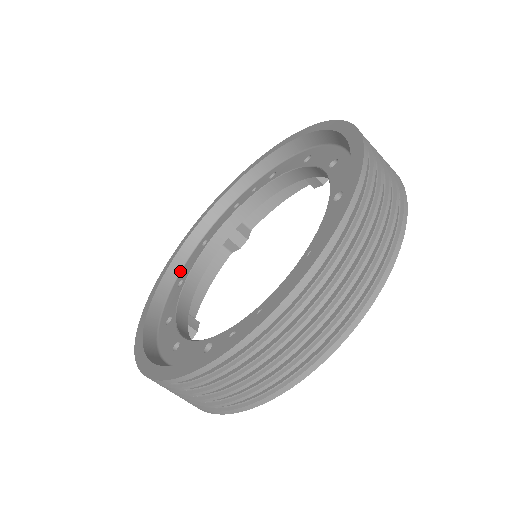
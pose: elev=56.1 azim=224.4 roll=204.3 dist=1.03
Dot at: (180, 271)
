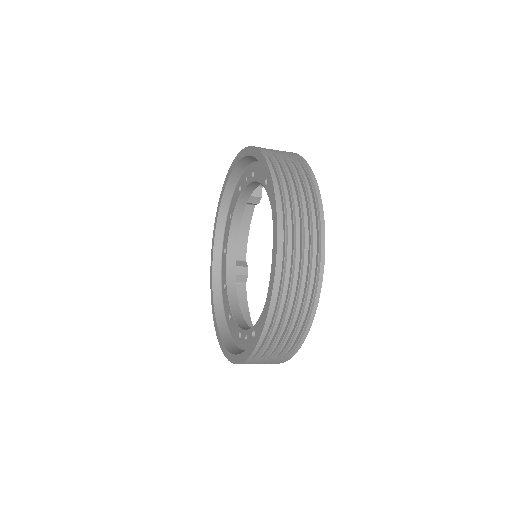
Dot at: (223, 236)
